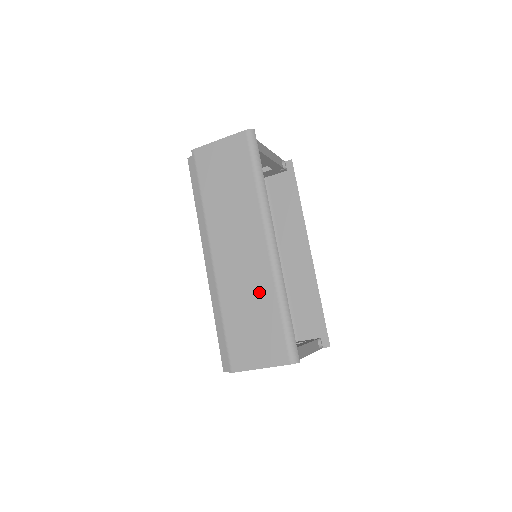
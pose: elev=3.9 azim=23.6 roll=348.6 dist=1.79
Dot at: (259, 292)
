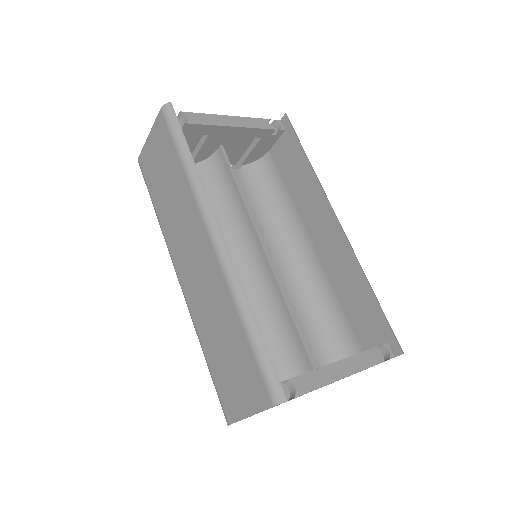
Dot at: (221, 309)
